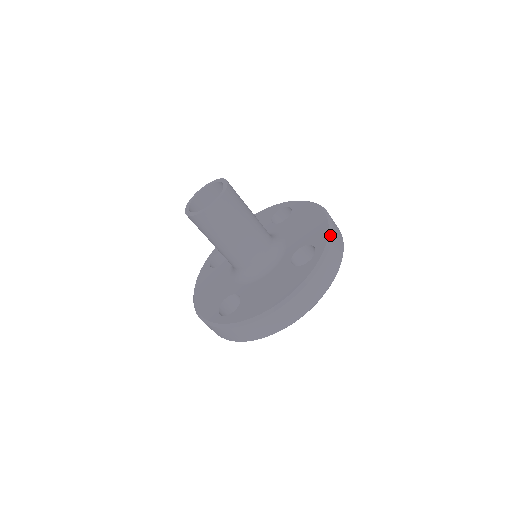
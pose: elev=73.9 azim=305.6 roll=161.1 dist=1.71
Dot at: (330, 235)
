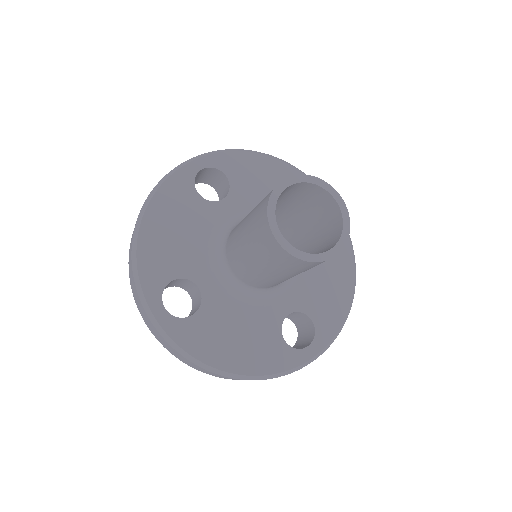
Dot at: (337, 335)
